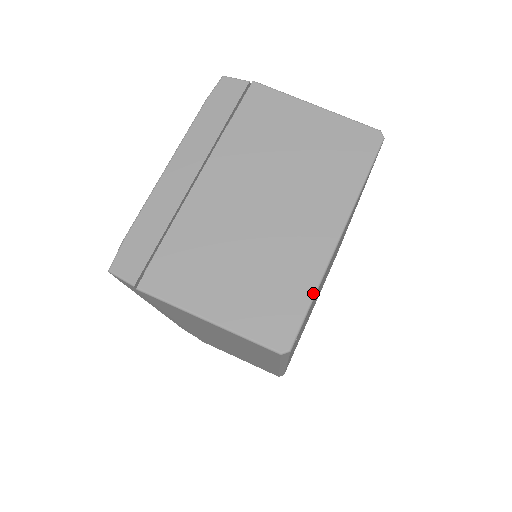
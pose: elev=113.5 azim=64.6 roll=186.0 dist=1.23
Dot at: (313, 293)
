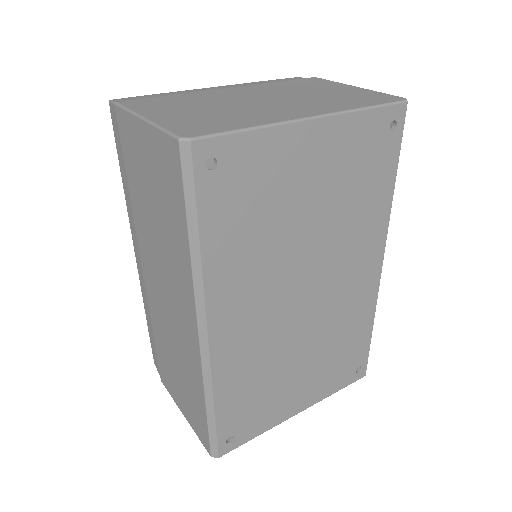
Dot at: (252, 126)
